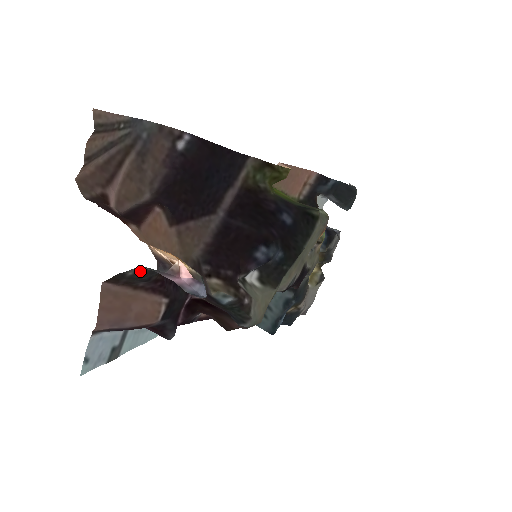
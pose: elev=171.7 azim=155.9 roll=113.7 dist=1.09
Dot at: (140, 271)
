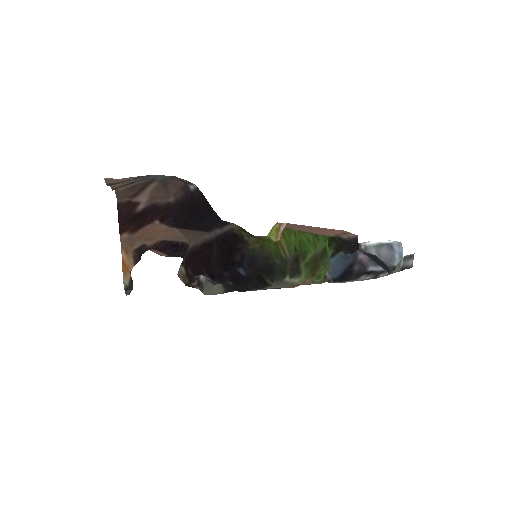
Dot at: occluded
